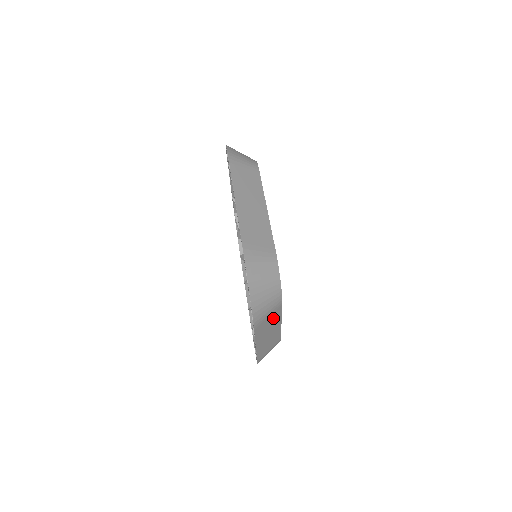
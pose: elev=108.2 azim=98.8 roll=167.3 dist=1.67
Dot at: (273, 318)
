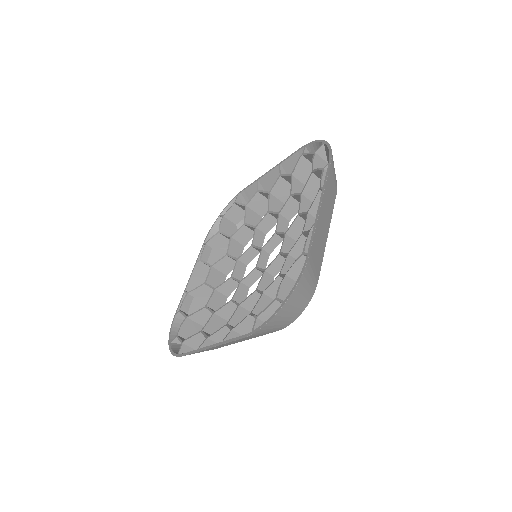
Dot at: occluded
